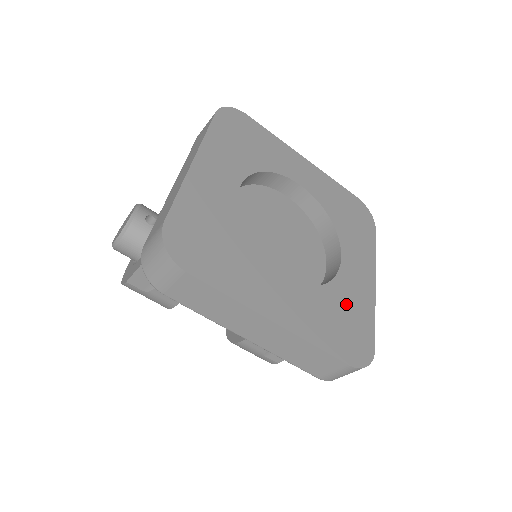
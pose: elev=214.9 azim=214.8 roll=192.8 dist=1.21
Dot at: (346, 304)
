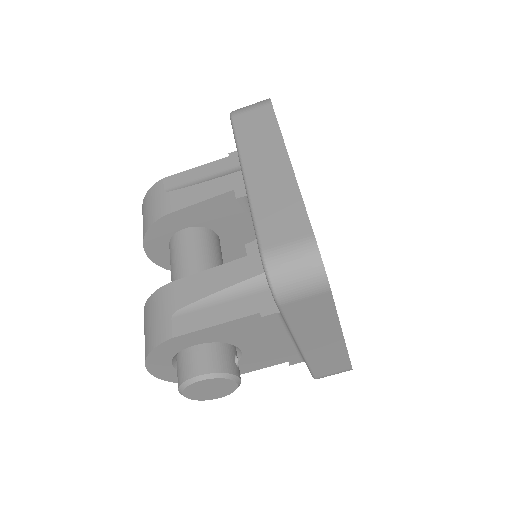
Dot at: occluded
